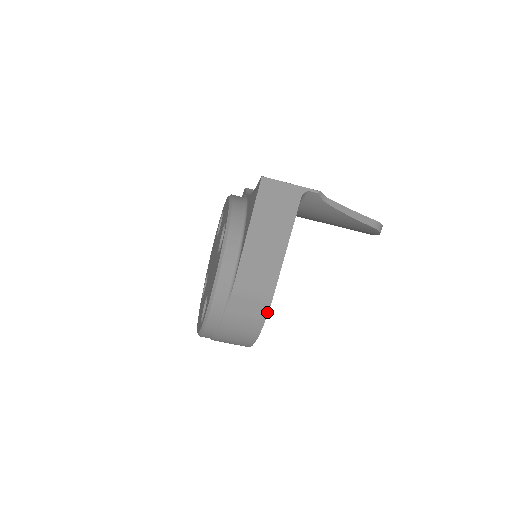
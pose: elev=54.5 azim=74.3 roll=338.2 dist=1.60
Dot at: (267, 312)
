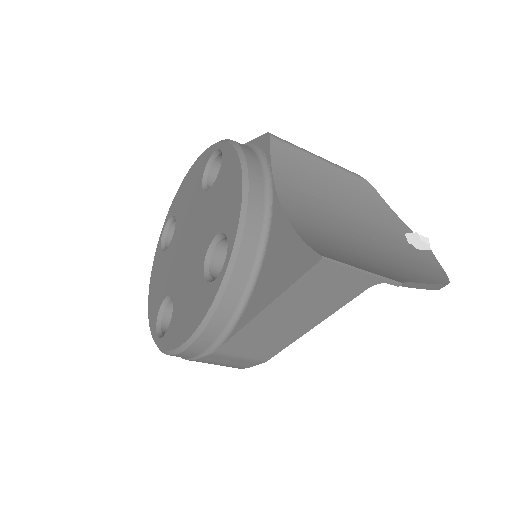
Dot at: occluded
